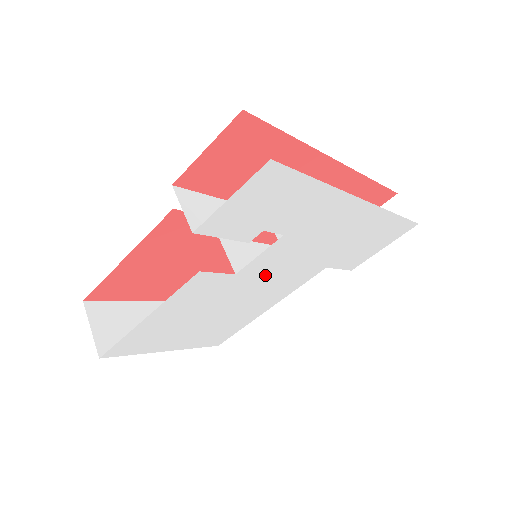
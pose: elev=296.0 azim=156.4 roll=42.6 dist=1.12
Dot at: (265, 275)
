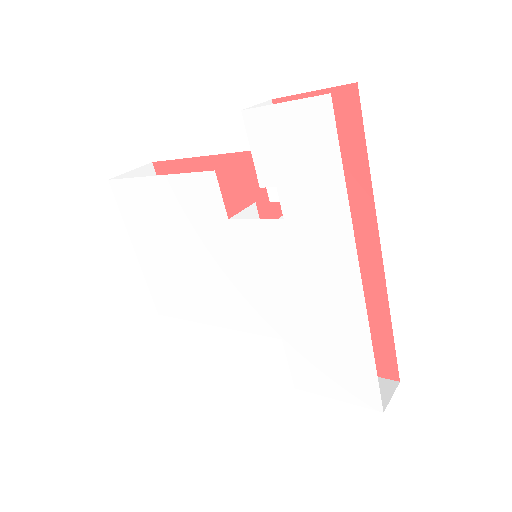
Dot at: (242, 261)
